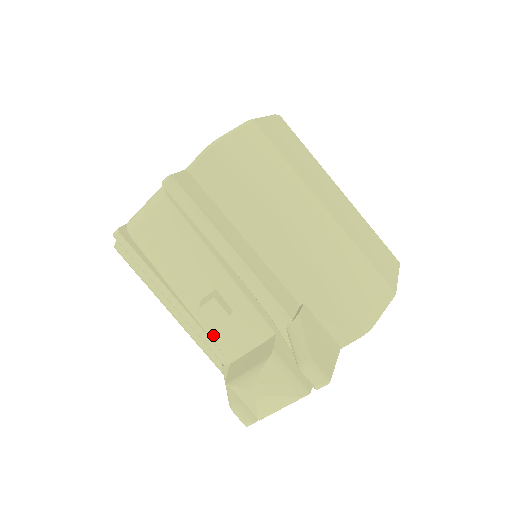
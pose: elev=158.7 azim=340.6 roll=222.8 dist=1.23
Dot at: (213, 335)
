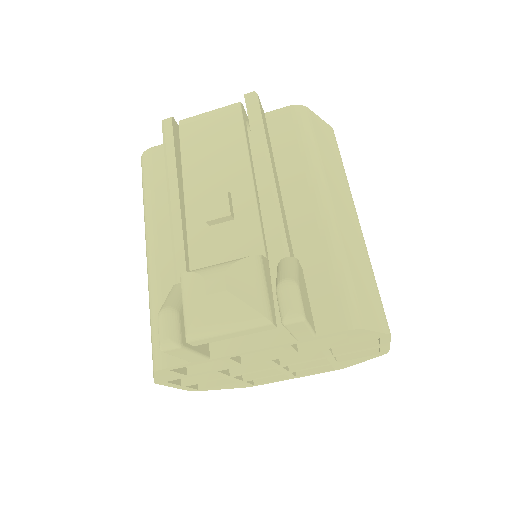
Dot at: (193, 238)
